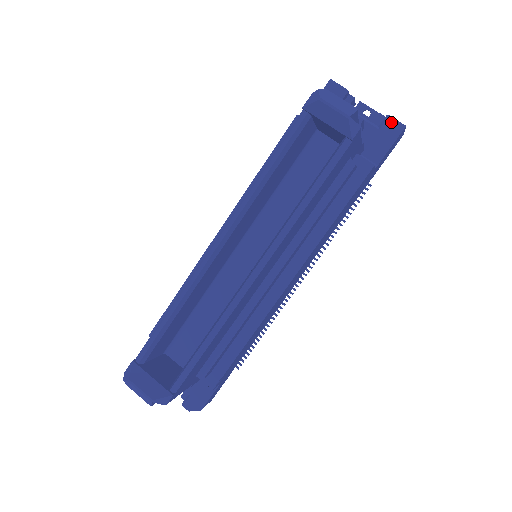
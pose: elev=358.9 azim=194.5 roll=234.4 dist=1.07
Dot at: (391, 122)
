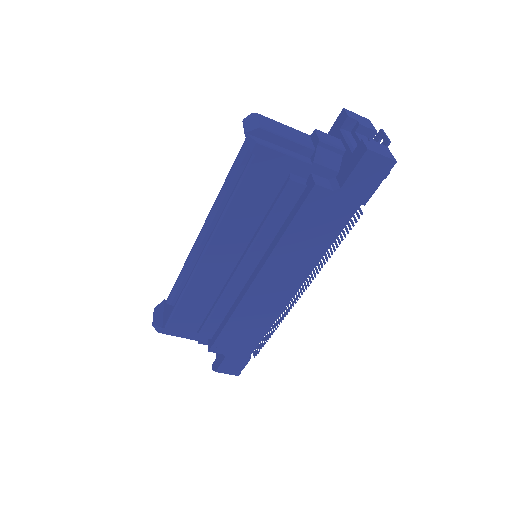
Dot at: (360, 145)
